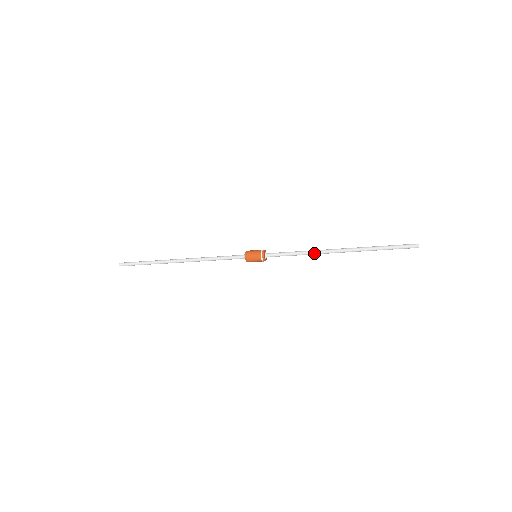
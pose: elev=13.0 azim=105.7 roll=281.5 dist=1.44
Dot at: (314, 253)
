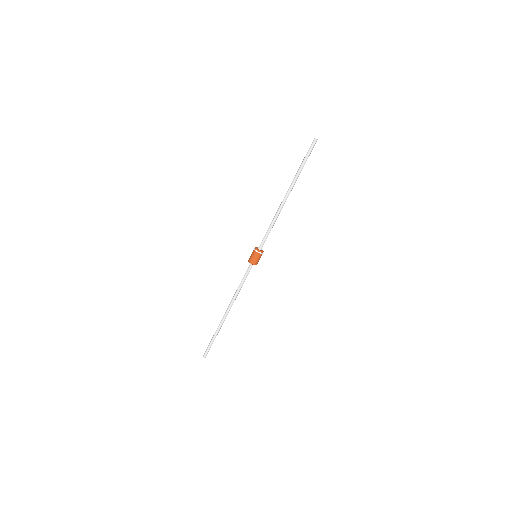
Dot at: (278, 214)
